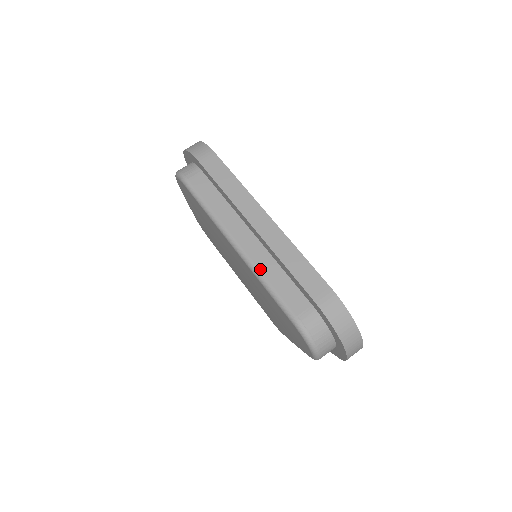
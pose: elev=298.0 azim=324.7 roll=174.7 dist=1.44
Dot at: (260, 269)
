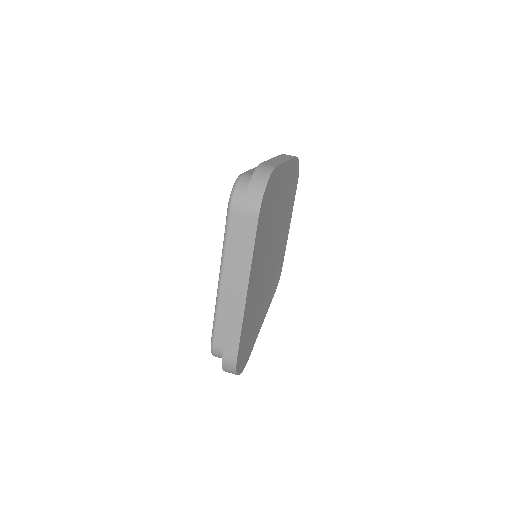
Dot at: (219, 306)
